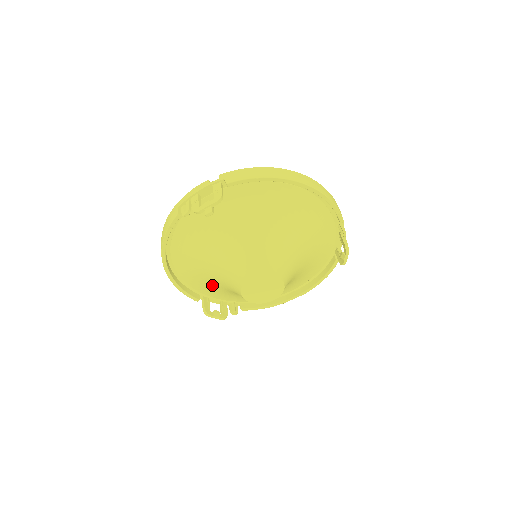
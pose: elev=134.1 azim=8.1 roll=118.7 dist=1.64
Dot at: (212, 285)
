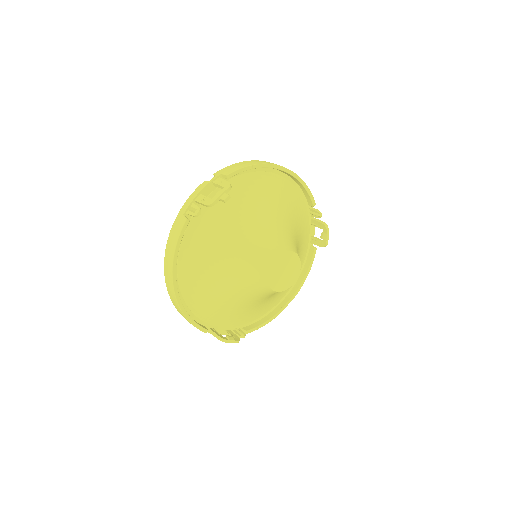
Dot at: (223, 301)
